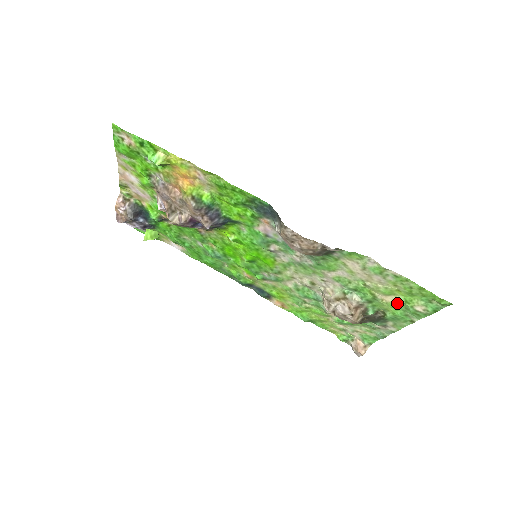
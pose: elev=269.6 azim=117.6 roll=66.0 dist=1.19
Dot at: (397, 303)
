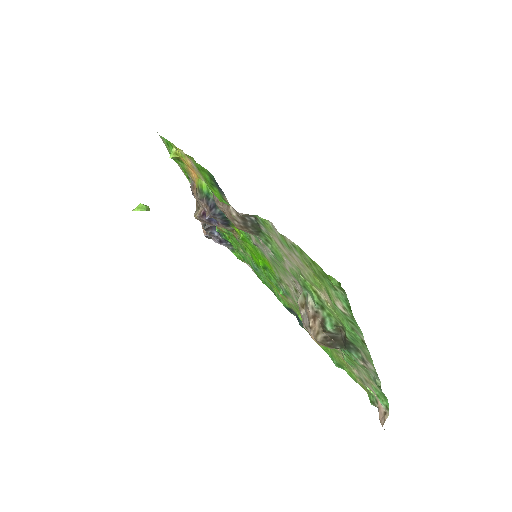
Dot at: occluded
